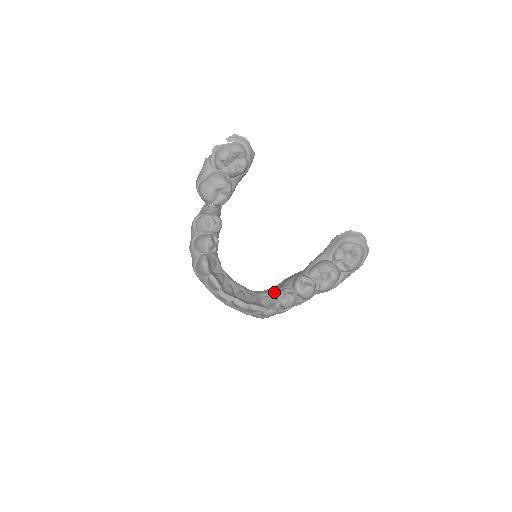
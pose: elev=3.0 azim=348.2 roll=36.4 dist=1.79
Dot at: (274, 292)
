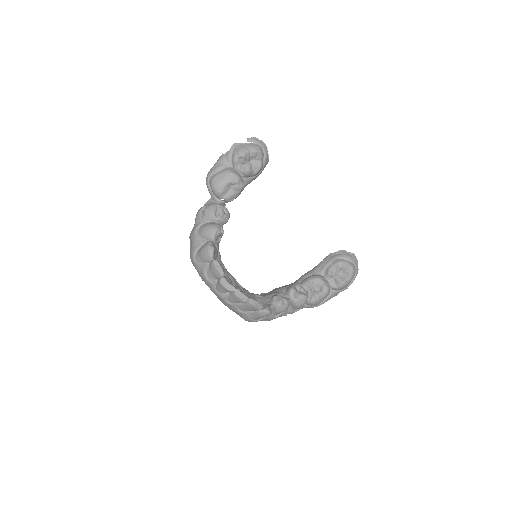
Dot at: (267, 296)
